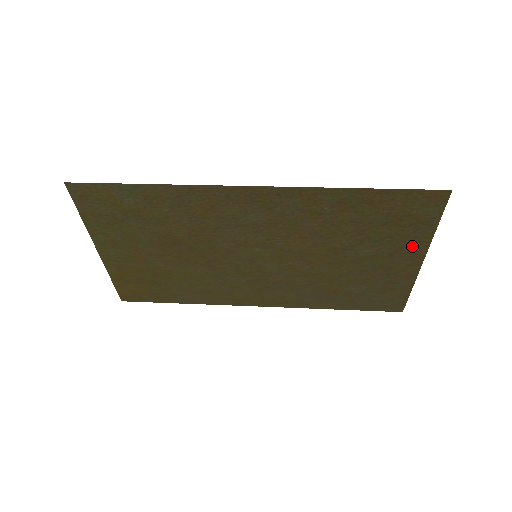
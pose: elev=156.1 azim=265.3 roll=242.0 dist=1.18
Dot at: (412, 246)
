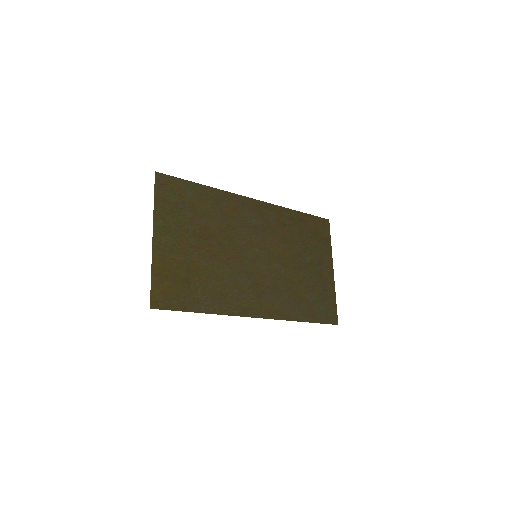
Dot at: (326, 257)
